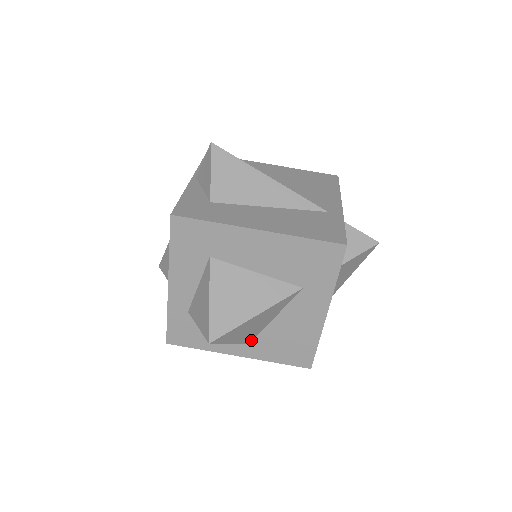
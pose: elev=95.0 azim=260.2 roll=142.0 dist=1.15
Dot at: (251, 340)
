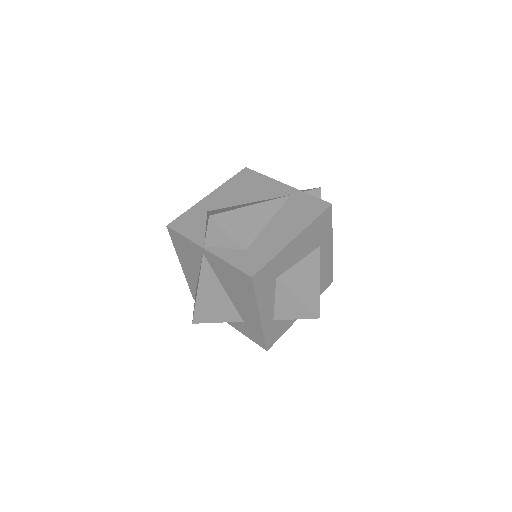
Dot at: occluded
